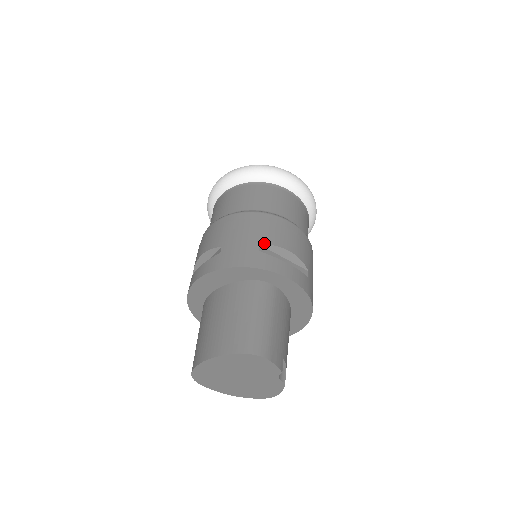
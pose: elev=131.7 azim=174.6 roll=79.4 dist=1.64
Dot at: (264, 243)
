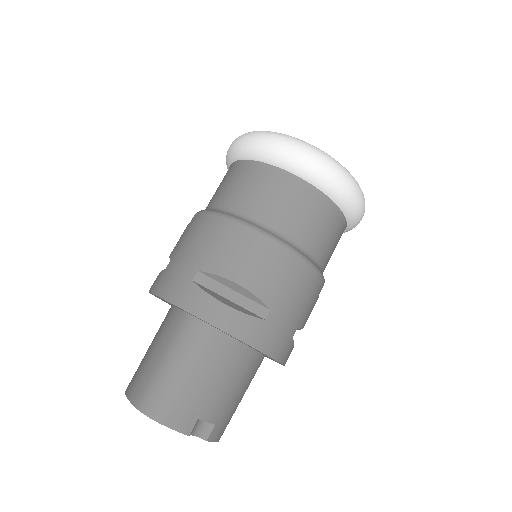
Dot at: (204, 269)
